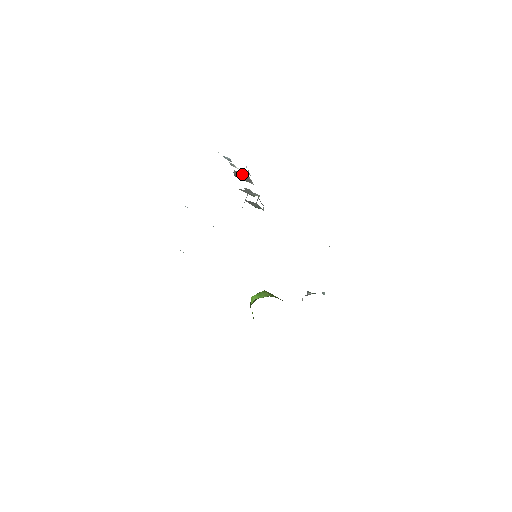
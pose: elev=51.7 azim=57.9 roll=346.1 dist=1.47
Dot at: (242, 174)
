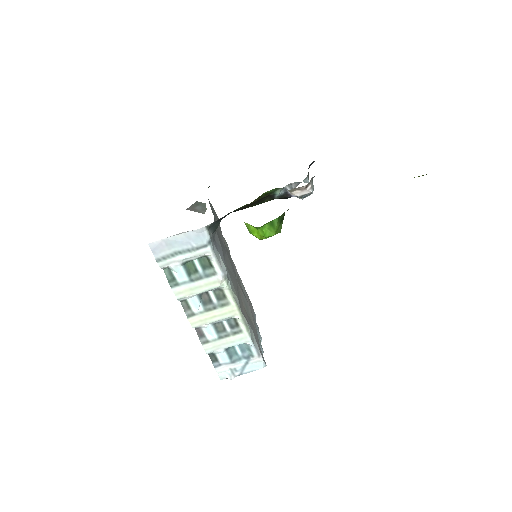
Dot at: occluded
